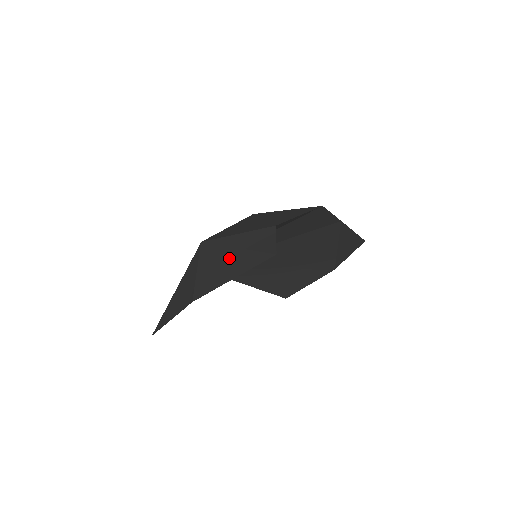
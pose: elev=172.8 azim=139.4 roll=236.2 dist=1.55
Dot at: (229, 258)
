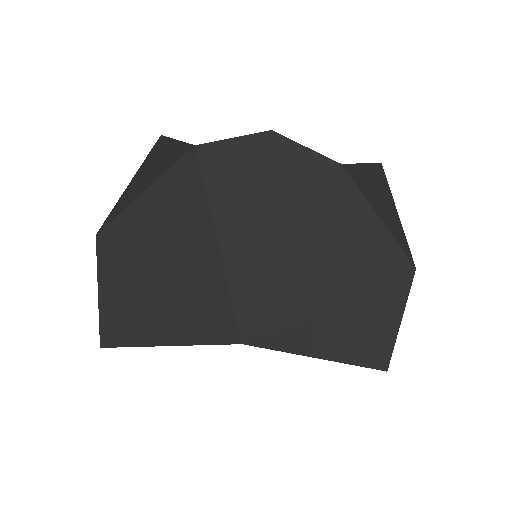
Dot at: (148, 192)
